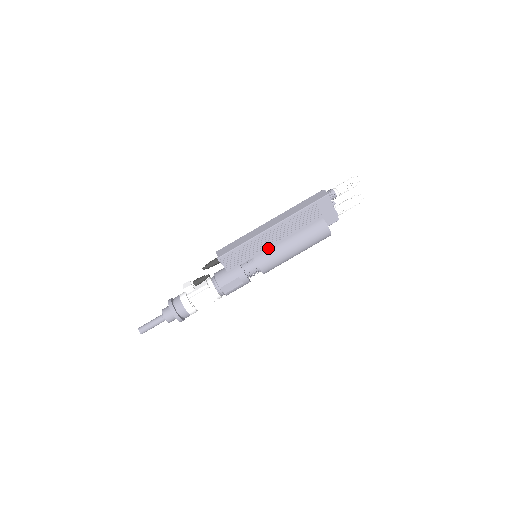
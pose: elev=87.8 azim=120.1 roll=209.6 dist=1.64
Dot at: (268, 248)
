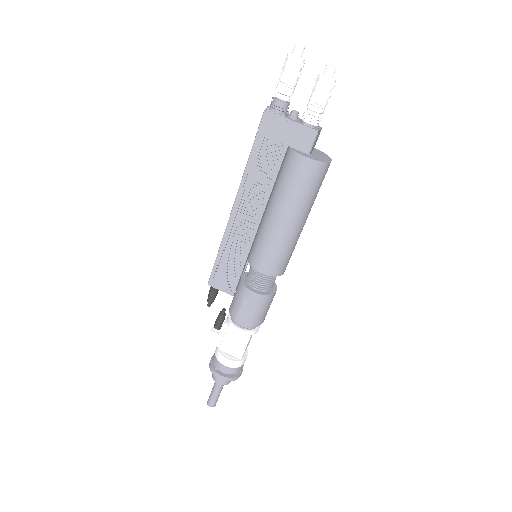
Dot at: (253, 238)
